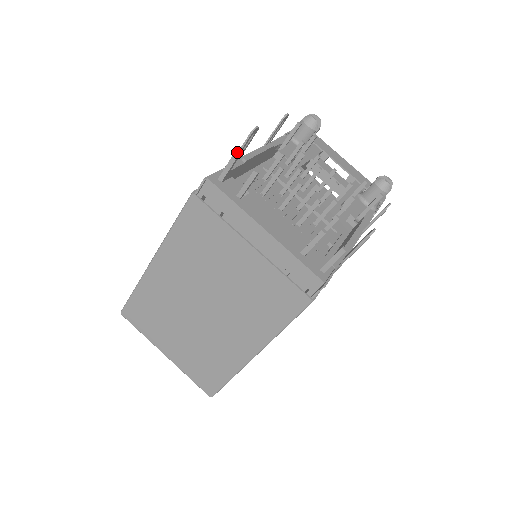
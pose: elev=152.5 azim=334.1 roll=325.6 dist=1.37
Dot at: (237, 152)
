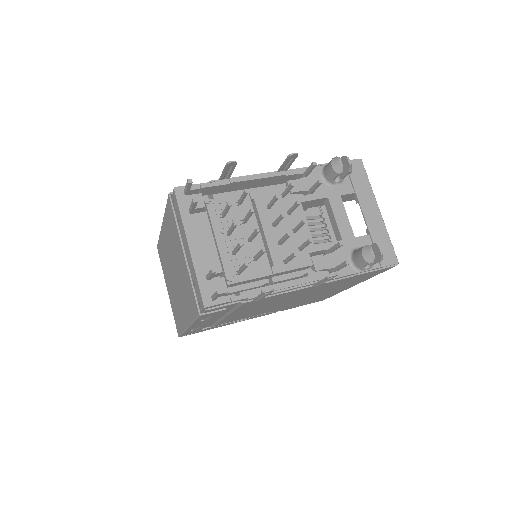
Dot at: (191, 179)
